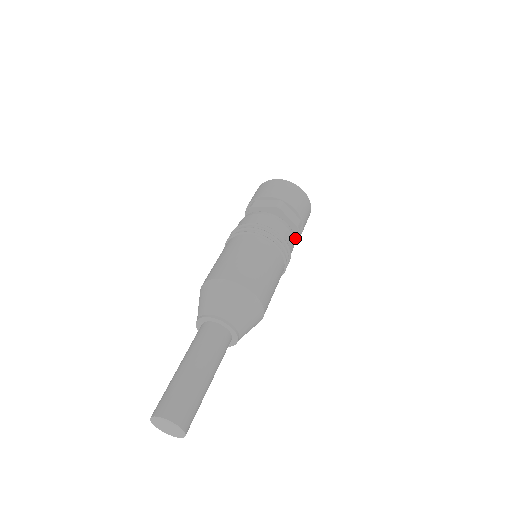
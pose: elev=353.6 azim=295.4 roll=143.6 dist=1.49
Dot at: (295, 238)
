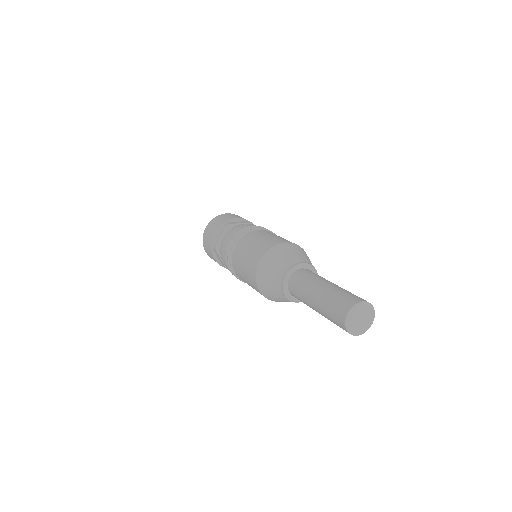
Dot at: occluded
